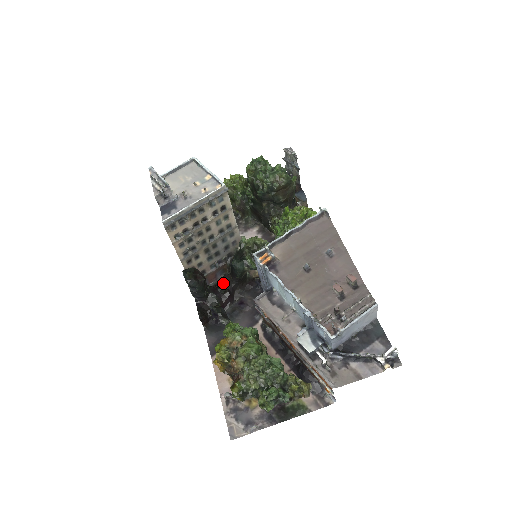
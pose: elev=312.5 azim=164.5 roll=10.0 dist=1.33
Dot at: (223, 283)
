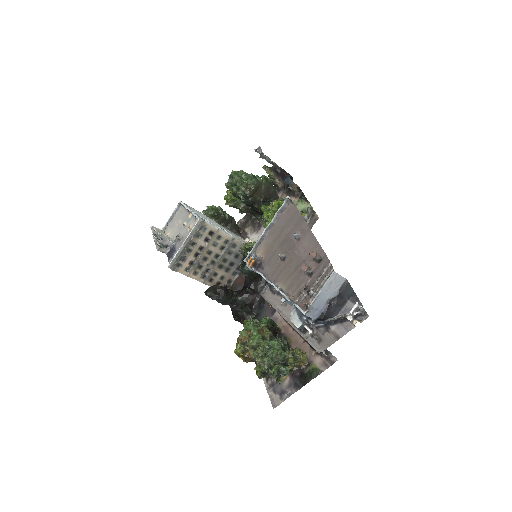
Dot at: (246, 284)
